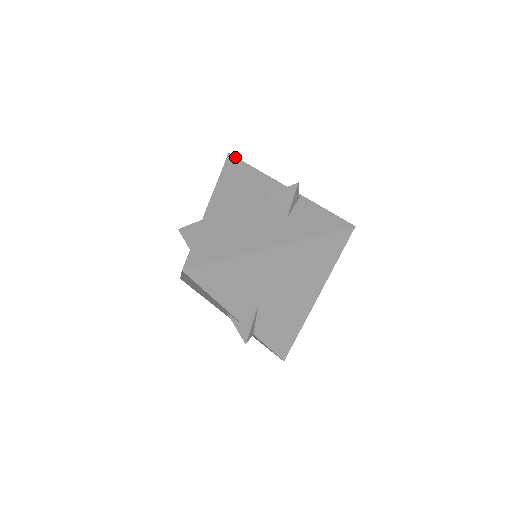
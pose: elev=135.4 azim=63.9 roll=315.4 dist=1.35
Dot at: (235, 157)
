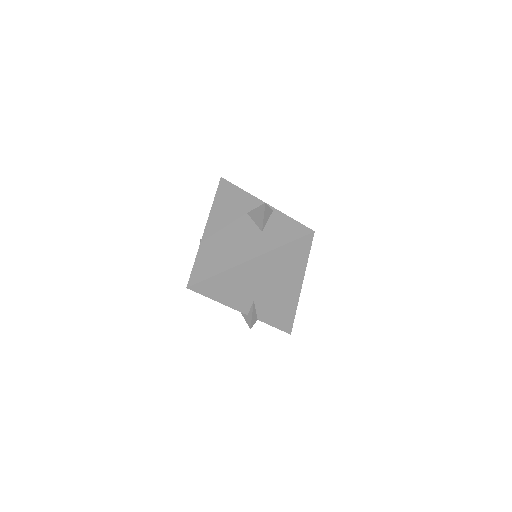
Dot at: (226, 180)
